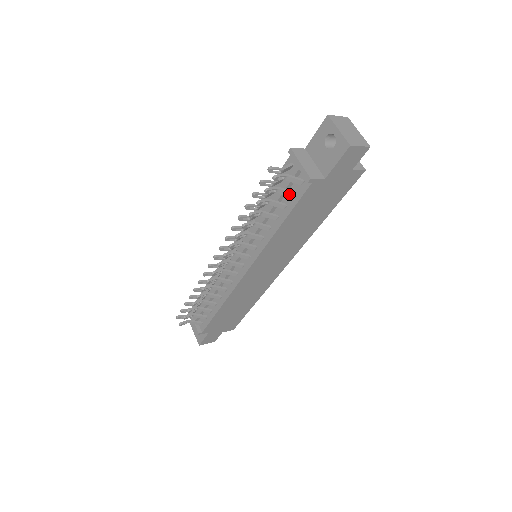
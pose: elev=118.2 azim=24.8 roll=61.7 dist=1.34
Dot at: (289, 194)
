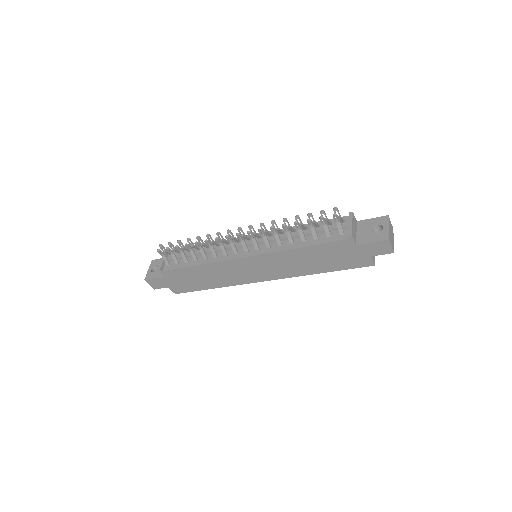
Dot at: (328, 234)
